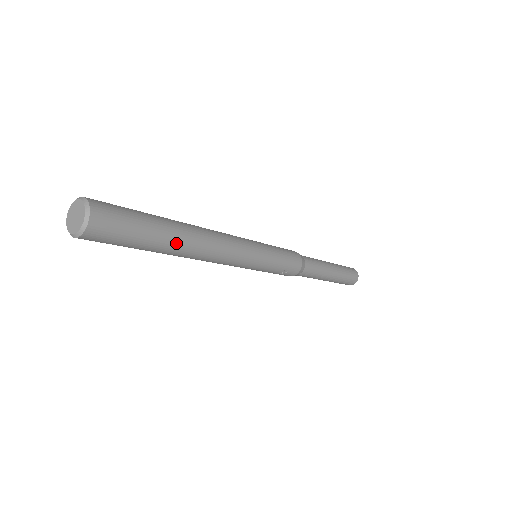
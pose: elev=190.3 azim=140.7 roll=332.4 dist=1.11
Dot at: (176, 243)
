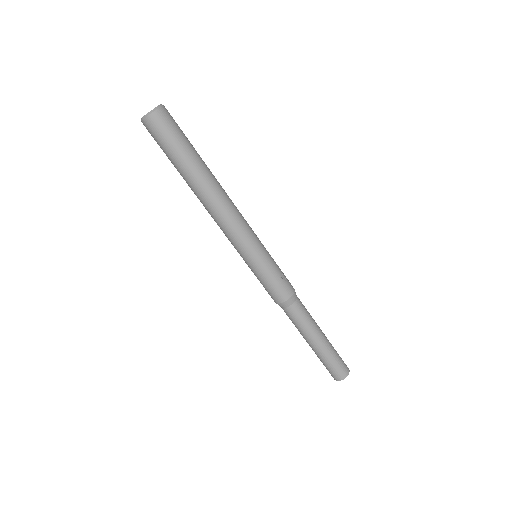
Dot at: (207, 167)
